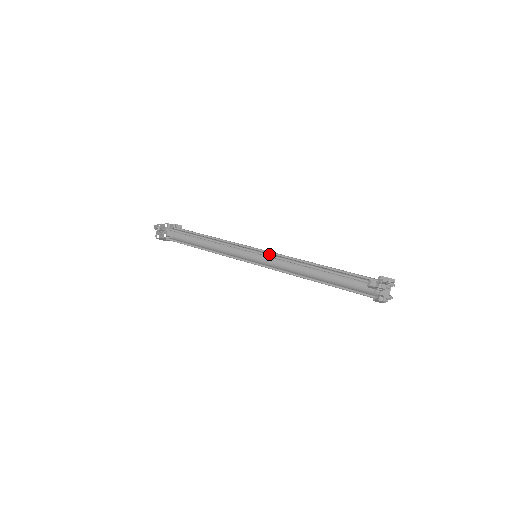
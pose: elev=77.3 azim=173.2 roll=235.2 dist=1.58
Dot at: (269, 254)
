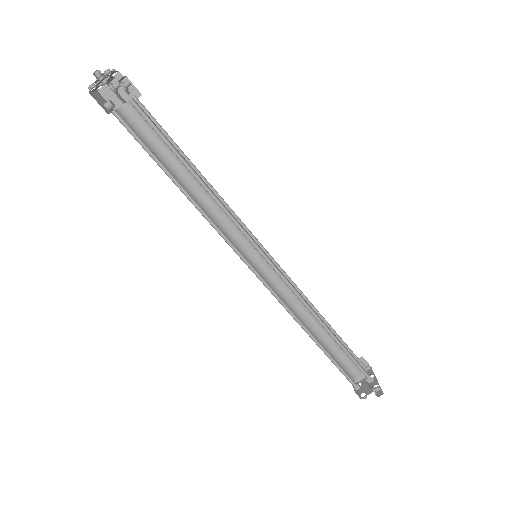
Dot at: occluded
